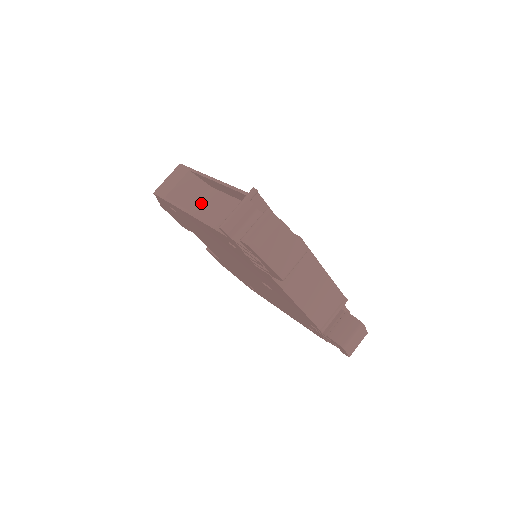
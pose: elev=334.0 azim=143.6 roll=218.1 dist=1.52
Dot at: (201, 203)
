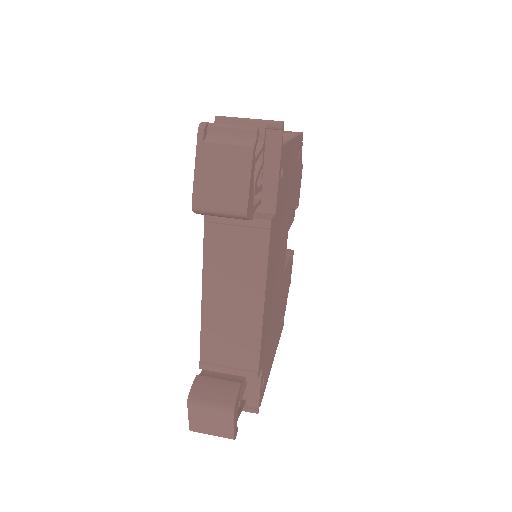
Dot at: occluded
